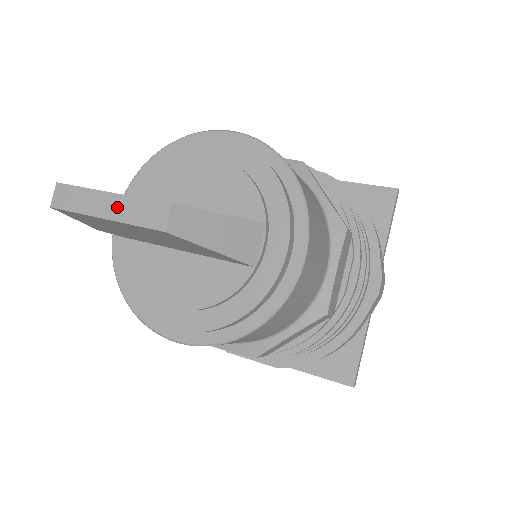
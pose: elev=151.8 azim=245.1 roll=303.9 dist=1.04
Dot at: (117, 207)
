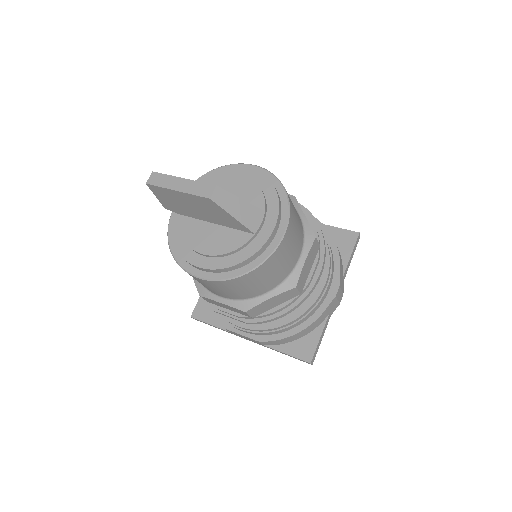
Dot at: (185, 185)
